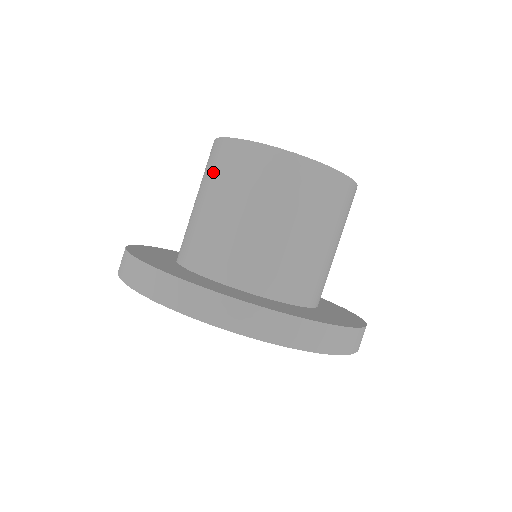
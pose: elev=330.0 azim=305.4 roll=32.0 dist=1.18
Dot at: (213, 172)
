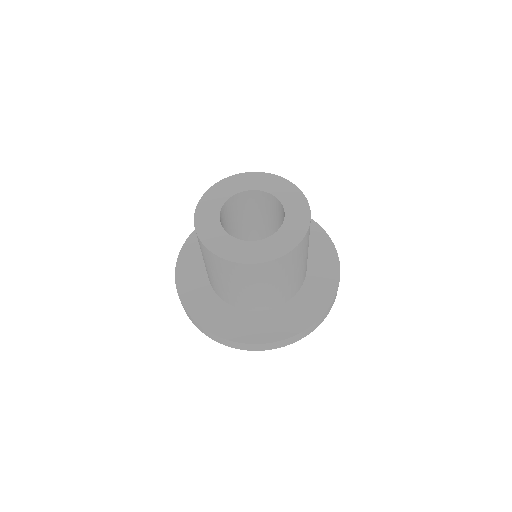
Dot at: (241, 278)
